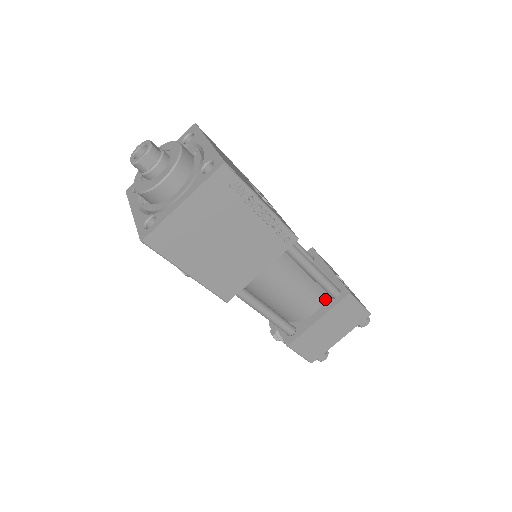
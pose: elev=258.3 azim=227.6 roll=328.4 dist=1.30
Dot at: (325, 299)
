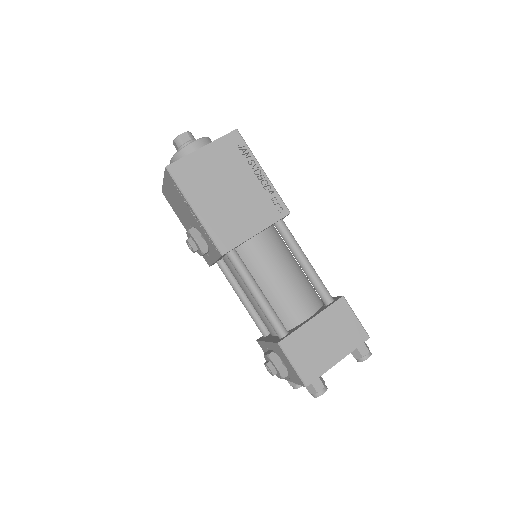
Dot at: (320, 308)
